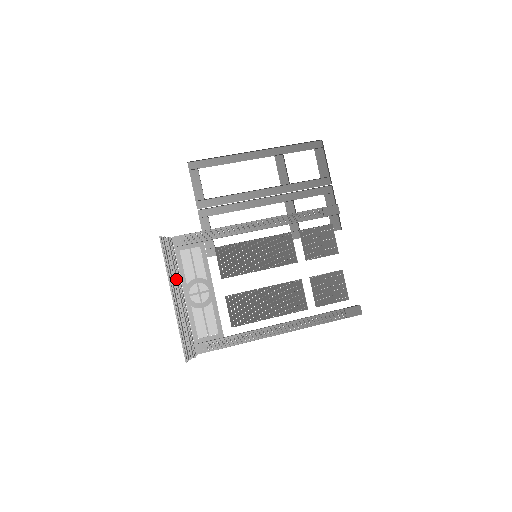
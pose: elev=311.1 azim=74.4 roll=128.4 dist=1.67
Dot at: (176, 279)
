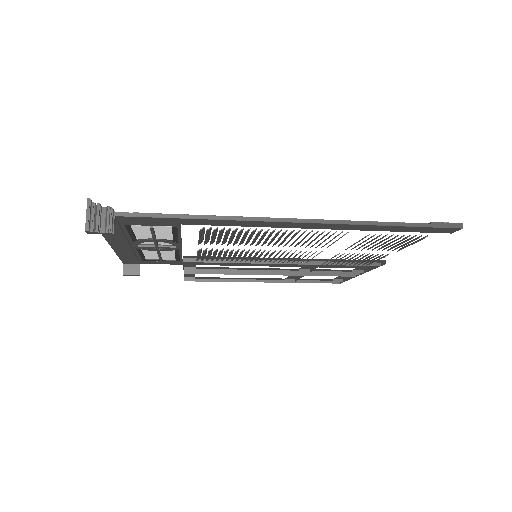
Dot at: occluded
